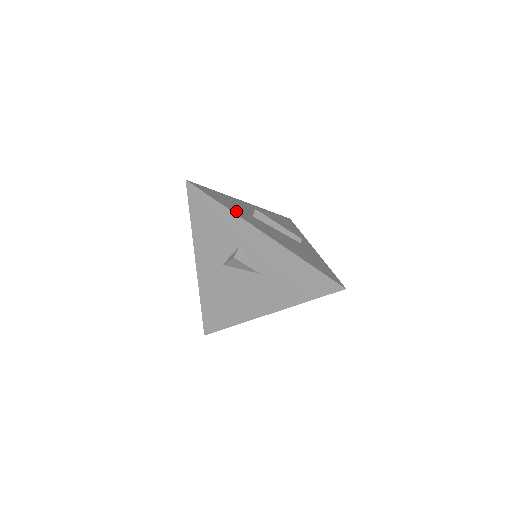
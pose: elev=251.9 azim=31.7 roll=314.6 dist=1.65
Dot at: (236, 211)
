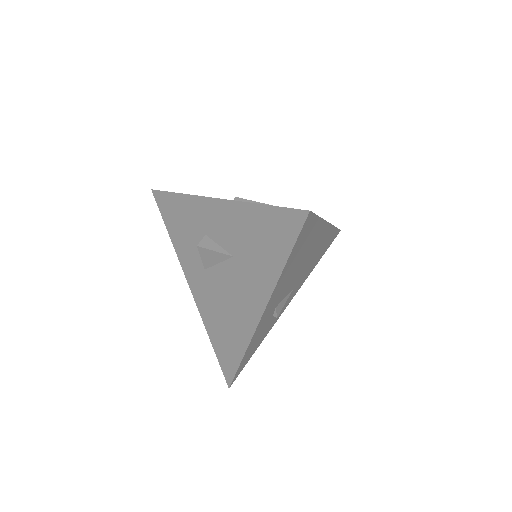
Dot at: occluded
